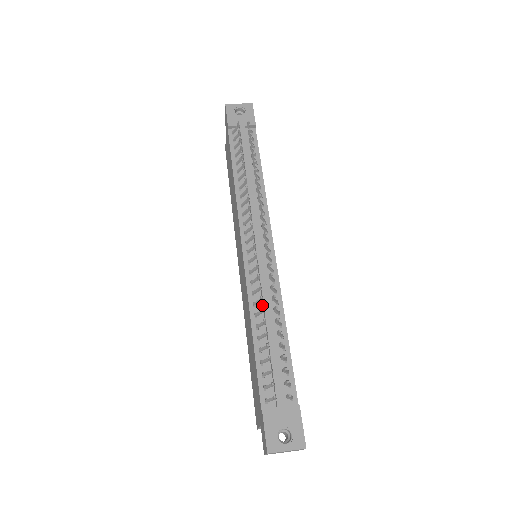
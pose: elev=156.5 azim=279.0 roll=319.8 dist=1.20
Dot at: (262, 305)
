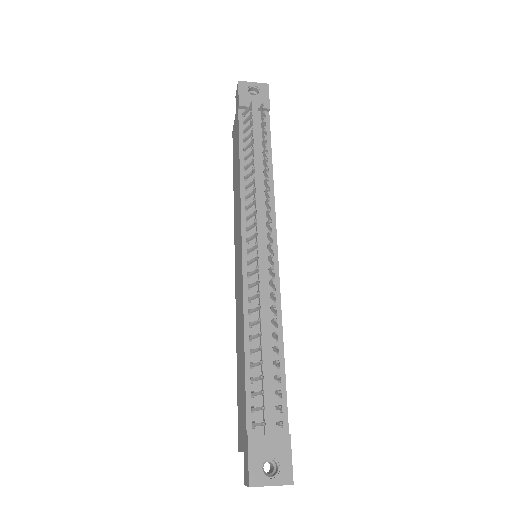
Dot at: (258, 314)
